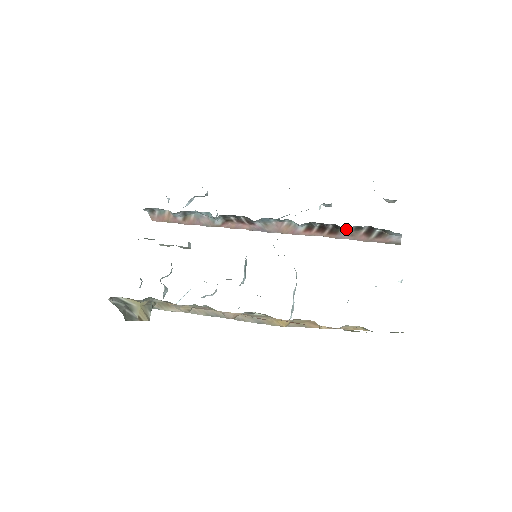
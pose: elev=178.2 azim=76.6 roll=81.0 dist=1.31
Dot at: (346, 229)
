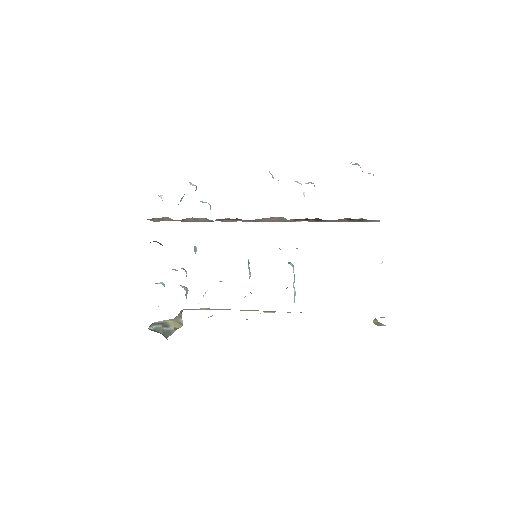
Dot at: occluded
